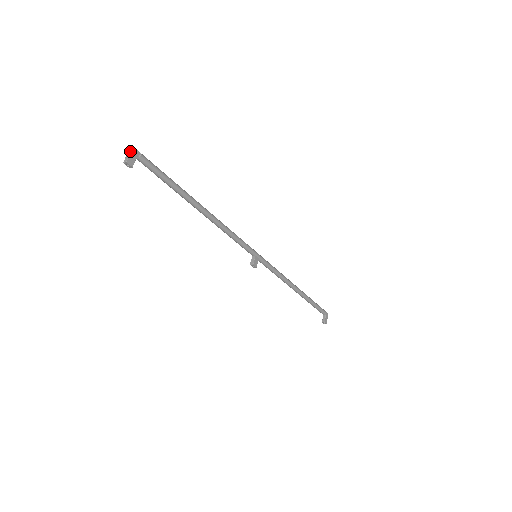
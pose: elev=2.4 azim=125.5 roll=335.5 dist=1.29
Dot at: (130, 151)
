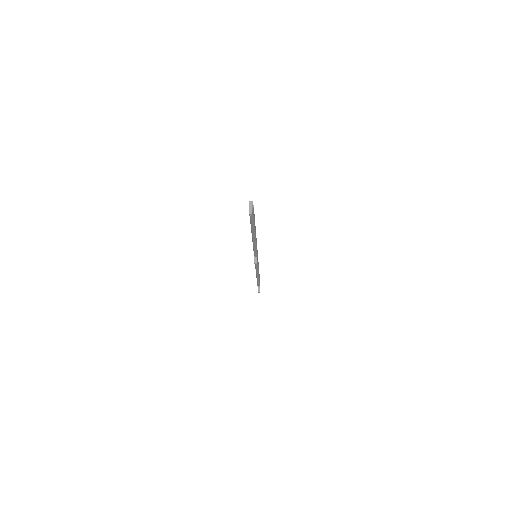
Dot at: (252, 205)
